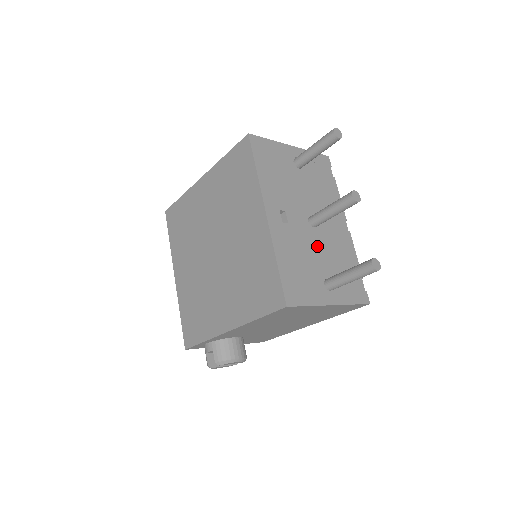
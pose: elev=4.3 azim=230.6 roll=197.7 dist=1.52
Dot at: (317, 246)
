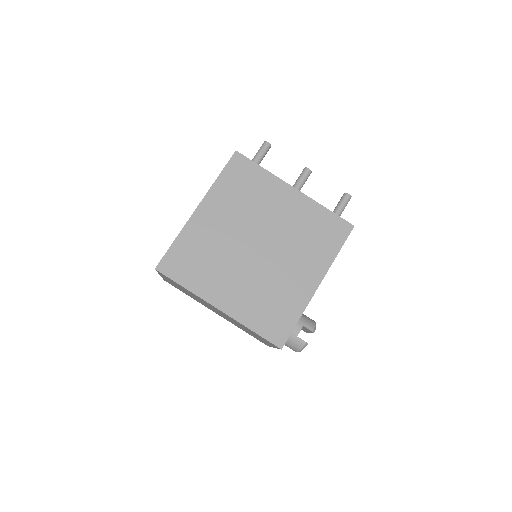
Dot at: occluded
